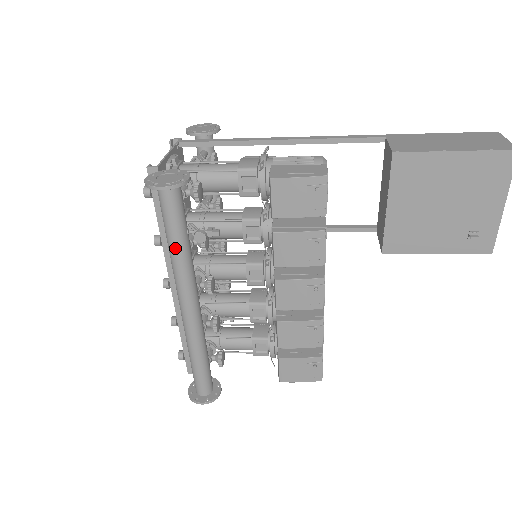
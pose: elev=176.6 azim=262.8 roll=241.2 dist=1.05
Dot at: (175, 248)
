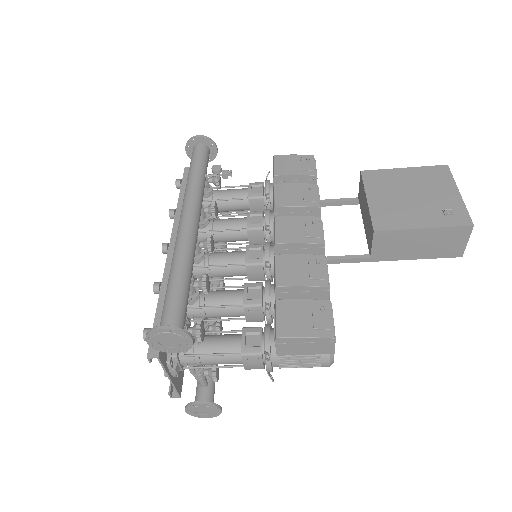
Dot at: (193, 176)
